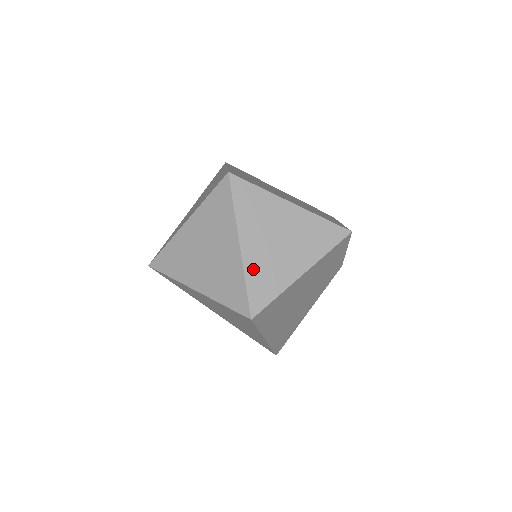
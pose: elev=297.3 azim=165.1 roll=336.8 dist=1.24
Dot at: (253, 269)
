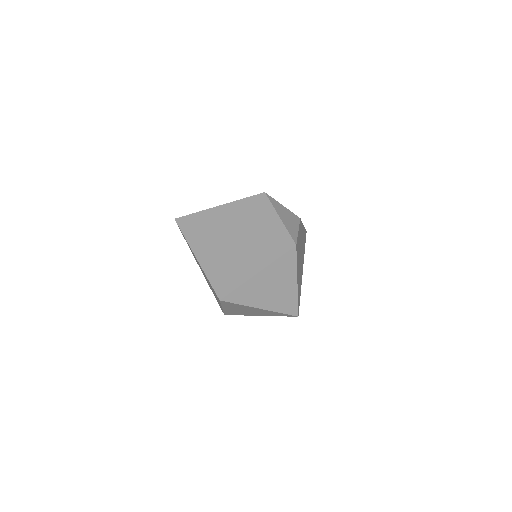
Dot at: (277, 307)
